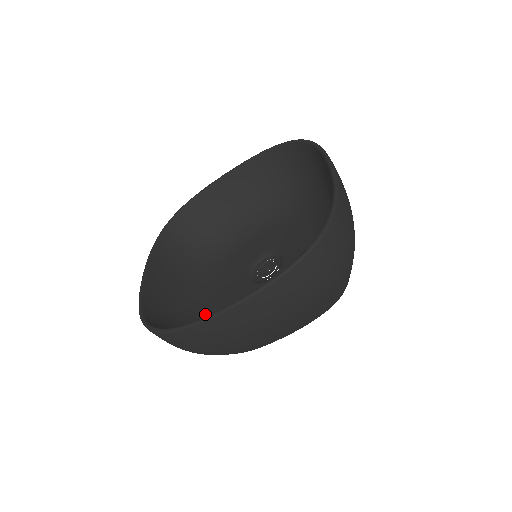
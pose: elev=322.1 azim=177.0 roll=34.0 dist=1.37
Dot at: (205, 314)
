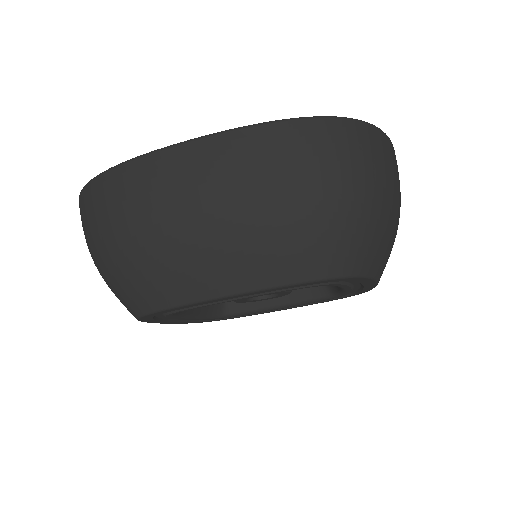
Dot at: occluded
